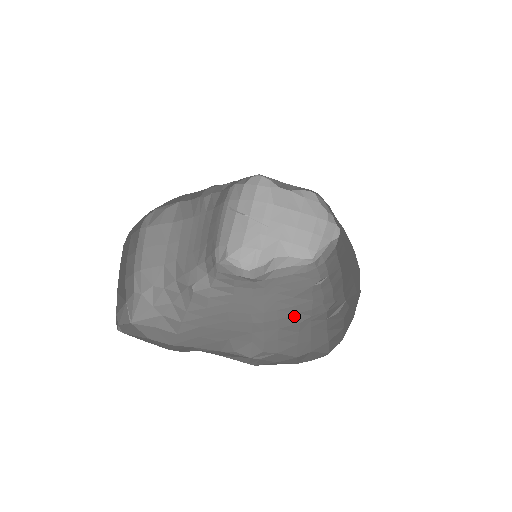
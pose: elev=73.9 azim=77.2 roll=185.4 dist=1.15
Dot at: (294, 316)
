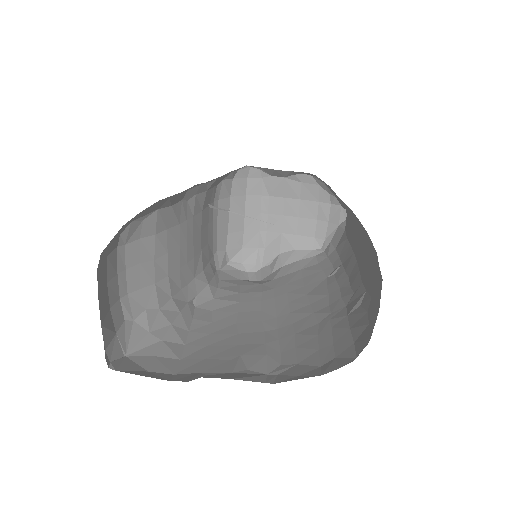
Dot at: (310, 316)
